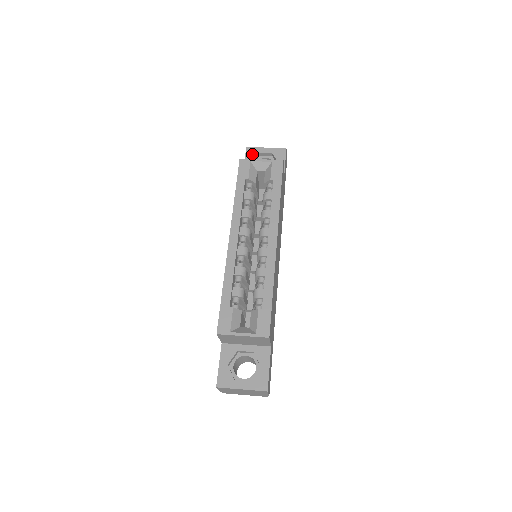
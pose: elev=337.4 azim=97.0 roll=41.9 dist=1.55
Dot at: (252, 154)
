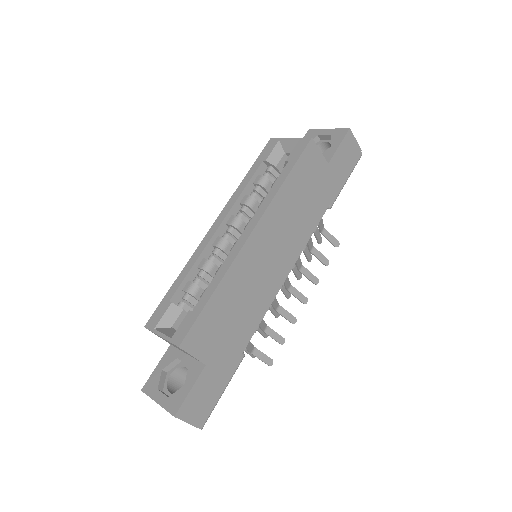
Dot at: occluded
